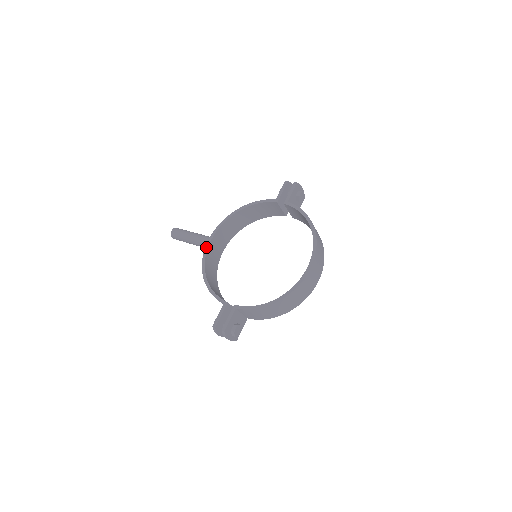
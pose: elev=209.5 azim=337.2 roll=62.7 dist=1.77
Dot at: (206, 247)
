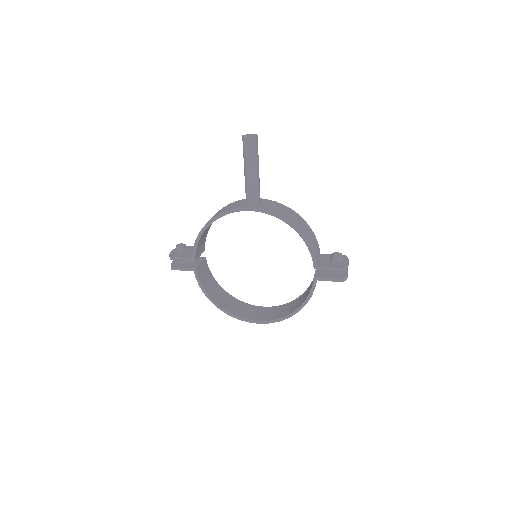
Dot at: (238, 209)
